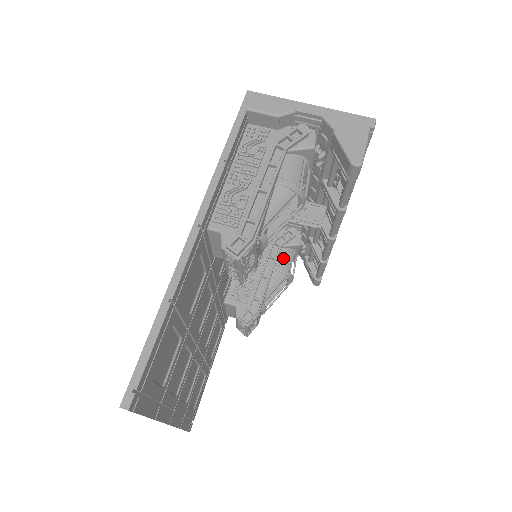
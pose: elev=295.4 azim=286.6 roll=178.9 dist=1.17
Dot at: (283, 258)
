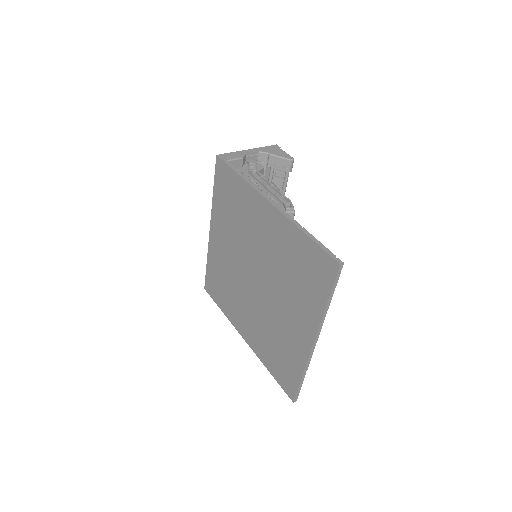
Dot at: occluded
